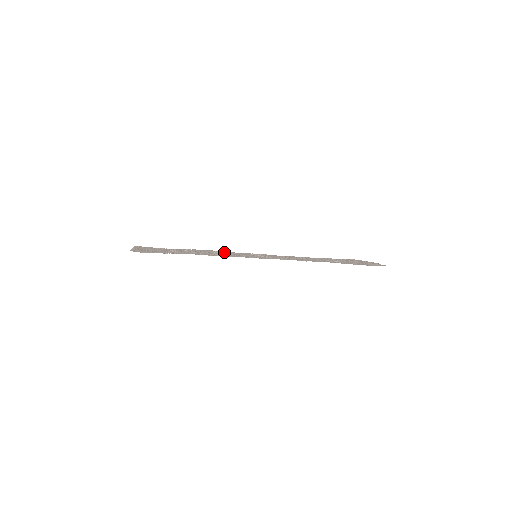
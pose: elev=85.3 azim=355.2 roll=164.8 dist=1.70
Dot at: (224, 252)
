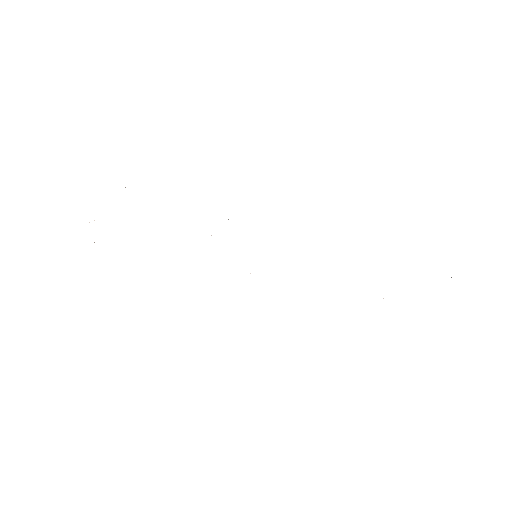
Dot at: occluded
